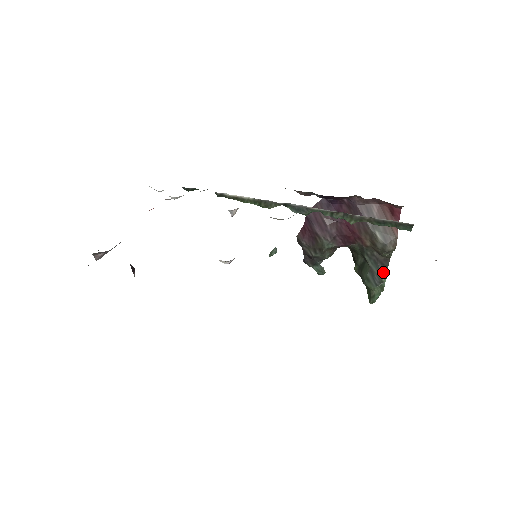
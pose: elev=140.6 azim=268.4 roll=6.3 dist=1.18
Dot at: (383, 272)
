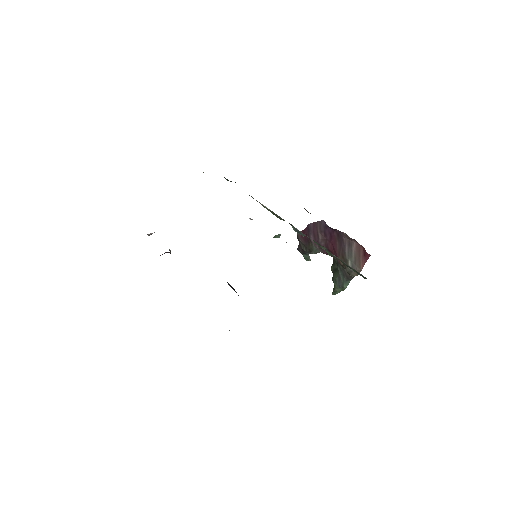
Dot at: (346, 282)
